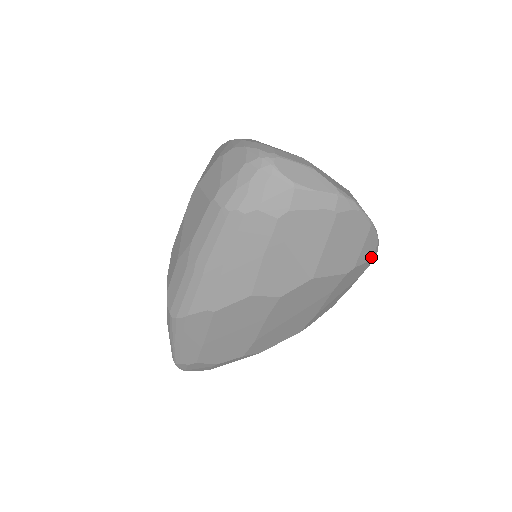
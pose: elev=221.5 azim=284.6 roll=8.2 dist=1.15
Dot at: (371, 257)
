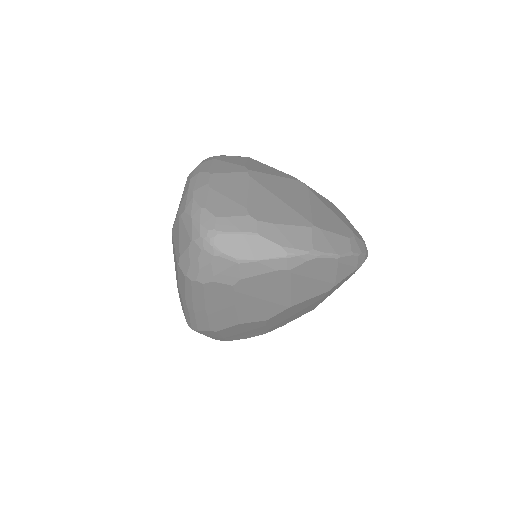
Dot at: (355, 268)
